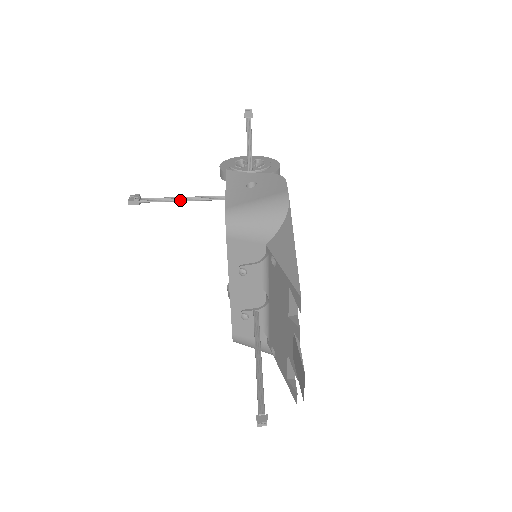
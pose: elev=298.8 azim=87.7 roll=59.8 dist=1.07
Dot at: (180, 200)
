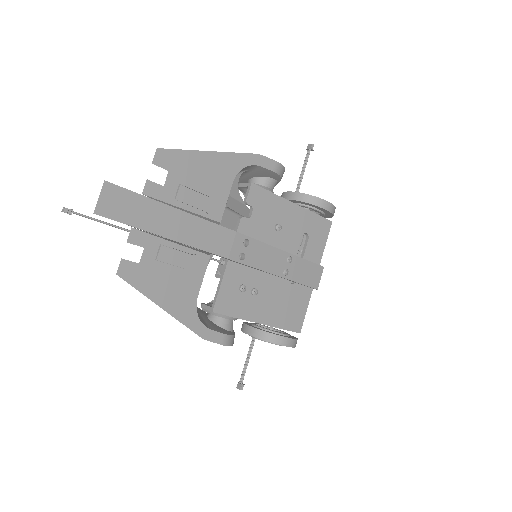
Dot at: occluded
